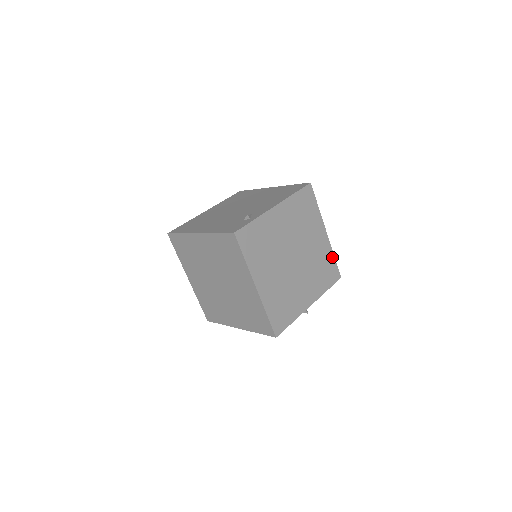
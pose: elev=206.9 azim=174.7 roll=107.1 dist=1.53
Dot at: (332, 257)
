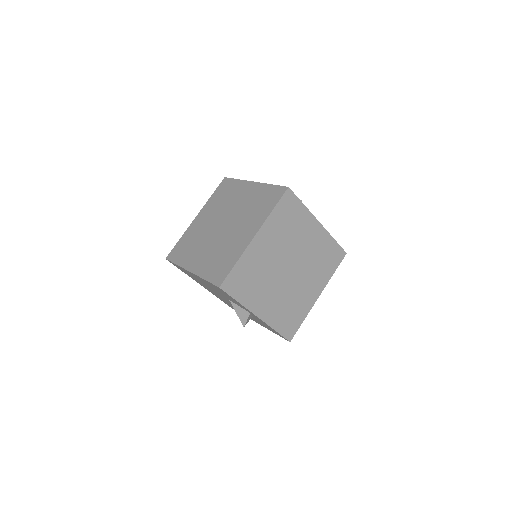
Dot at: (303, 318)
